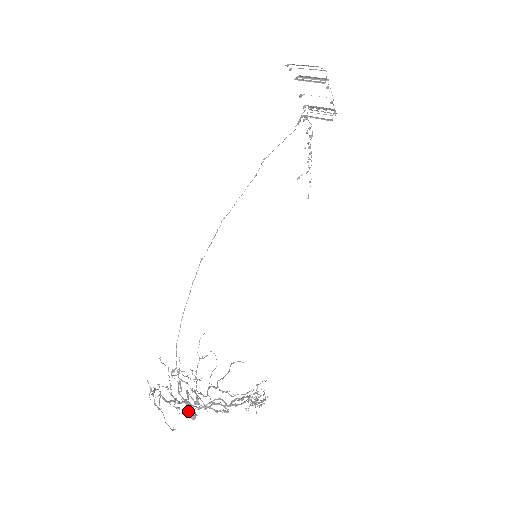
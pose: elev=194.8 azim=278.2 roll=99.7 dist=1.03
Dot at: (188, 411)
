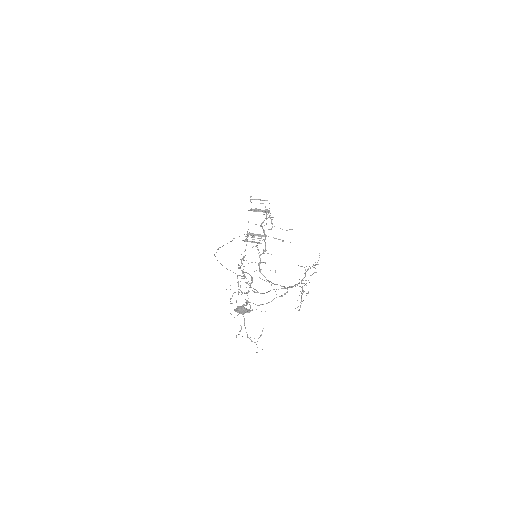
Dot at: (243, 306)
